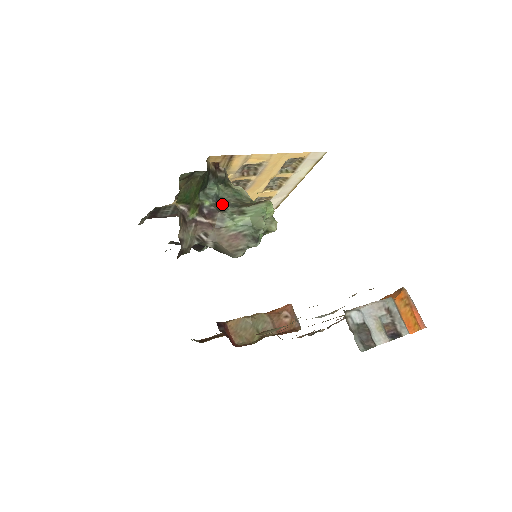
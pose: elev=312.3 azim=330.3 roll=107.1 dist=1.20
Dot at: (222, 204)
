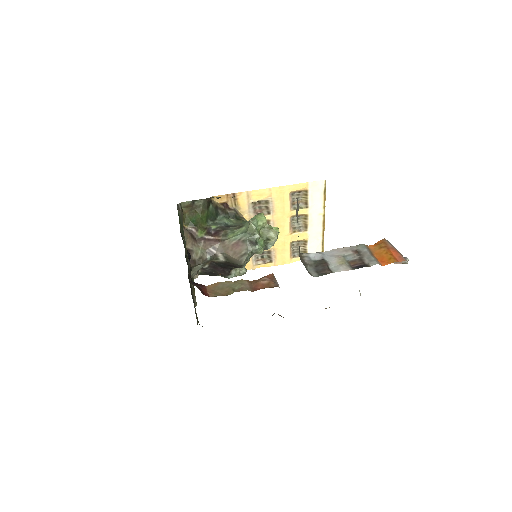
Dot at: (228, 227)
